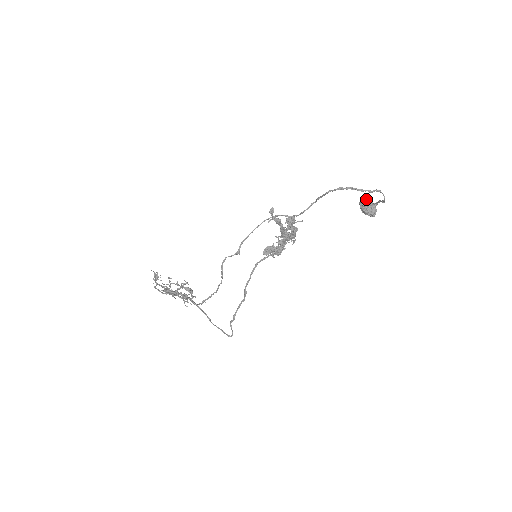
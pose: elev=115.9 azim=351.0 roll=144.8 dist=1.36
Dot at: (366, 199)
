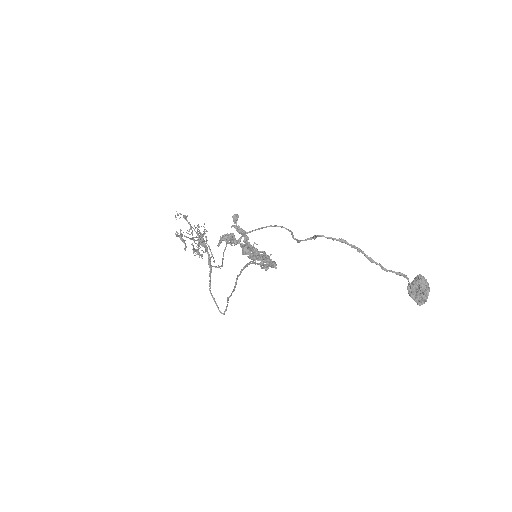
Dot at: (423, 278)
